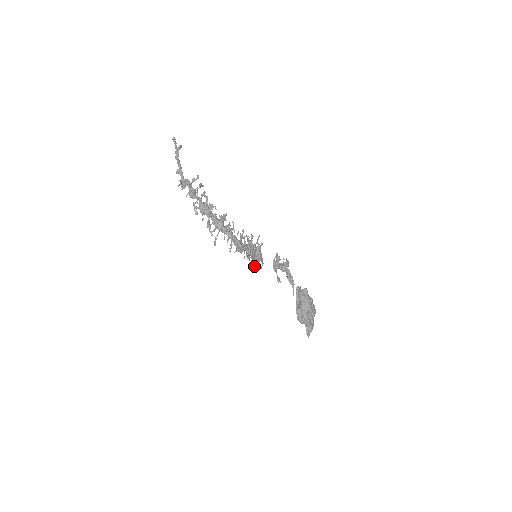
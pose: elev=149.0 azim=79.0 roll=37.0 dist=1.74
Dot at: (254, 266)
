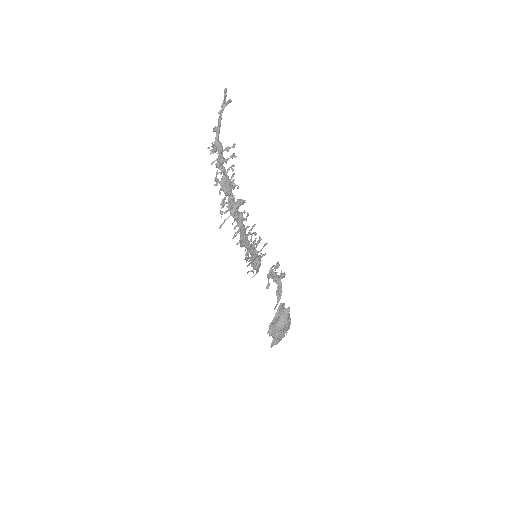
Dot at: (248, 272)
